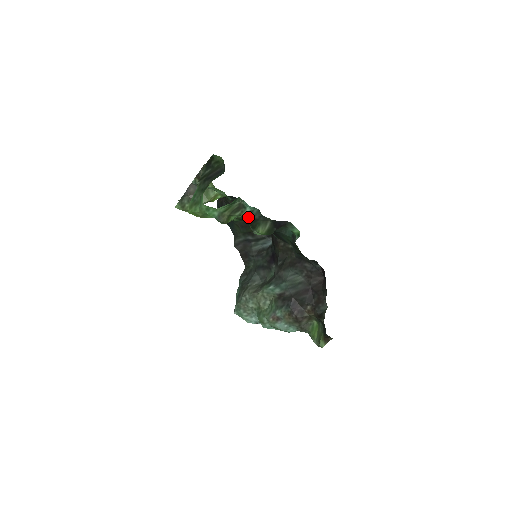
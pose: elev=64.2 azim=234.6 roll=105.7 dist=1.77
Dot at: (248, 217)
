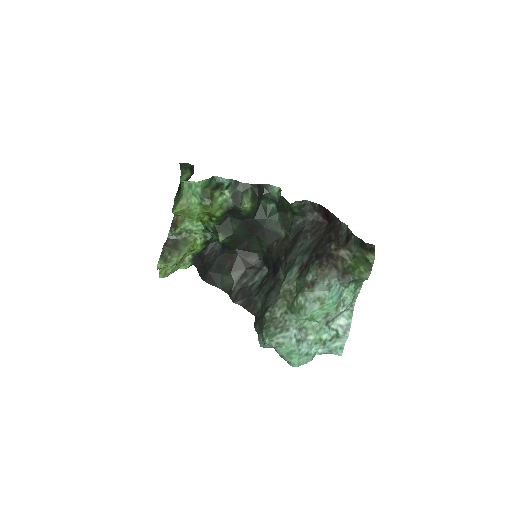
Dot at: (229, 191)
